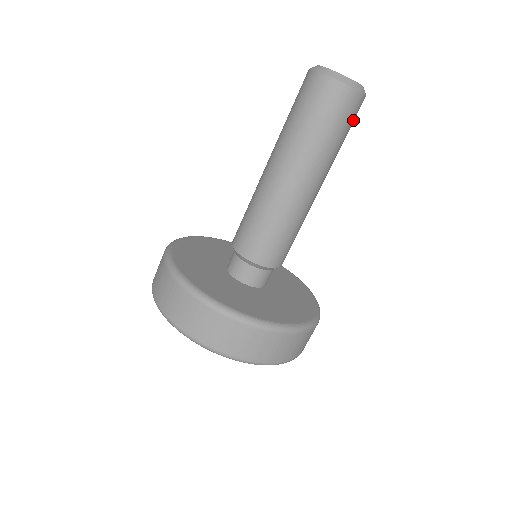
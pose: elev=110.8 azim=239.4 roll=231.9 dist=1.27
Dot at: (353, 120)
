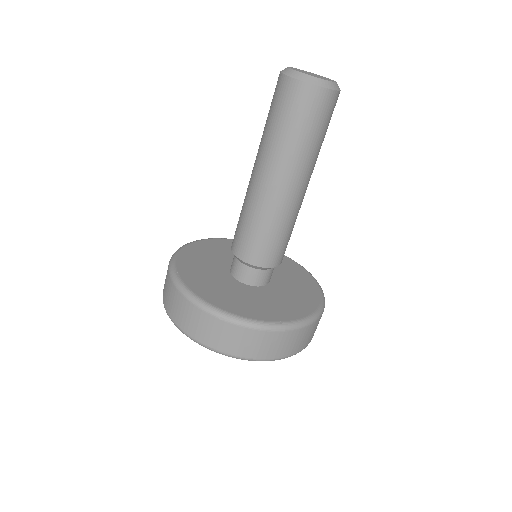
Dot at: occluded
